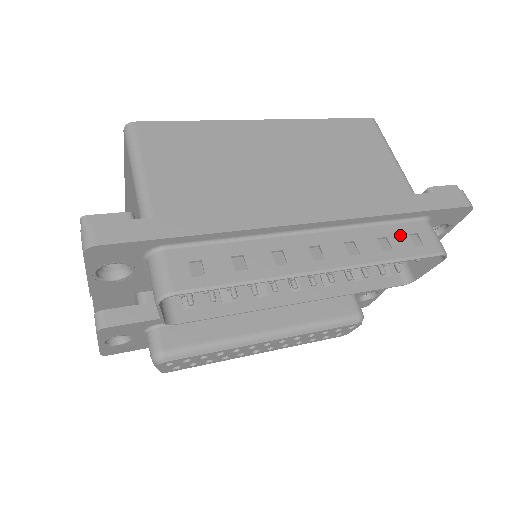
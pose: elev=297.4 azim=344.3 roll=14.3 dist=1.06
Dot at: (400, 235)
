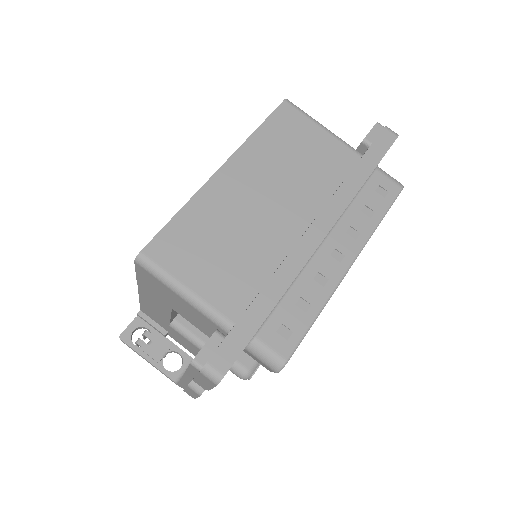
Dot at: (371, 196)
